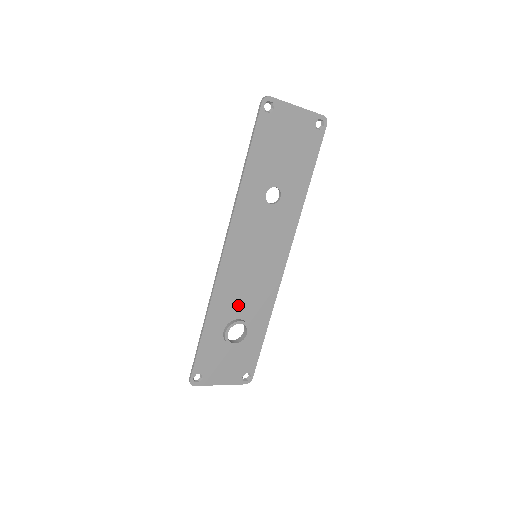
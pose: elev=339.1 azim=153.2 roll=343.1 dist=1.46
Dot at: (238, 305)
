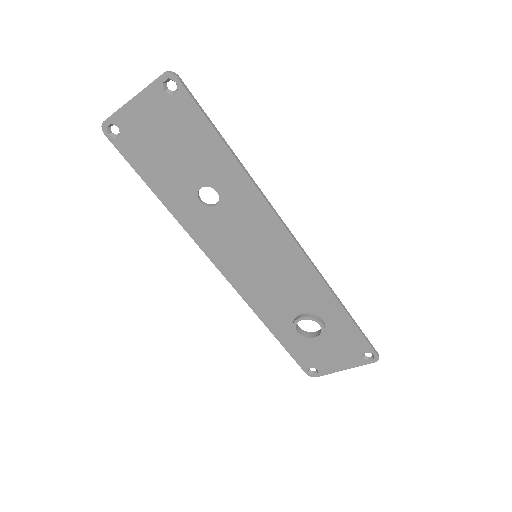
Dot at: (286, 304)
